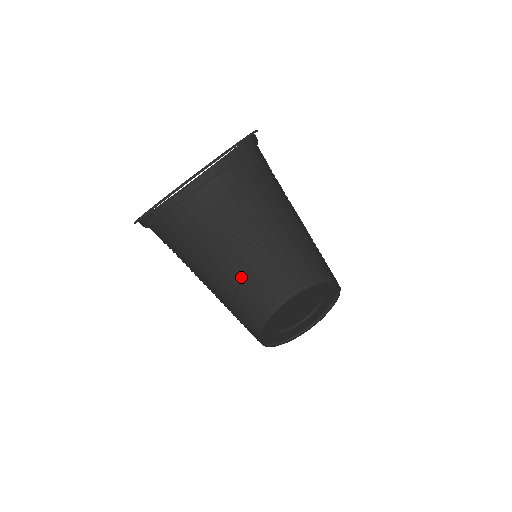
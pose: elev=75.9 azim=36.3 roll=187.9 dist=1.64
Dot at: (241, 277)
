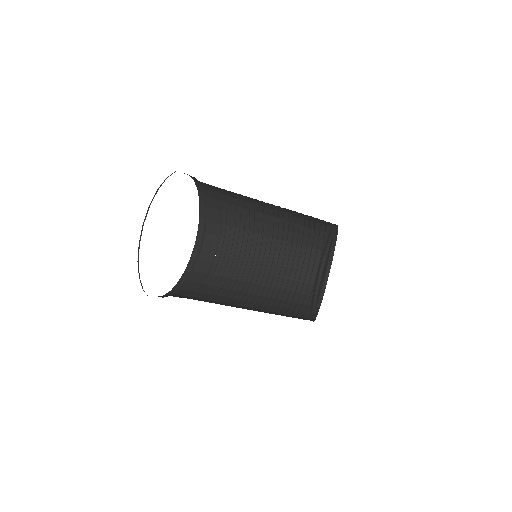
Dot at: (262, 310)
